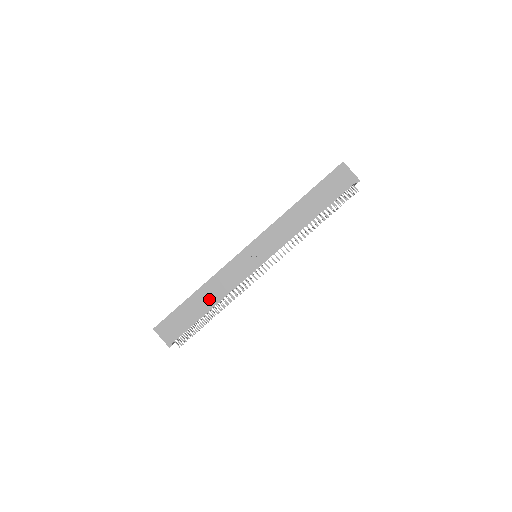
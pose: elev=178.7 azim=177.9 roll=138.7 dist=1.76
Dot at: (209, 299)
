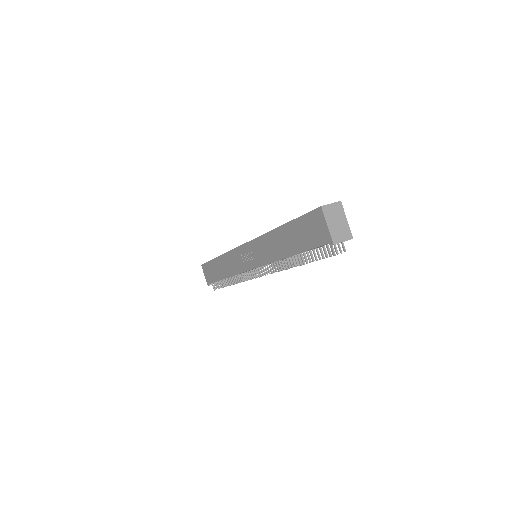
Dot at: (224, 270)
